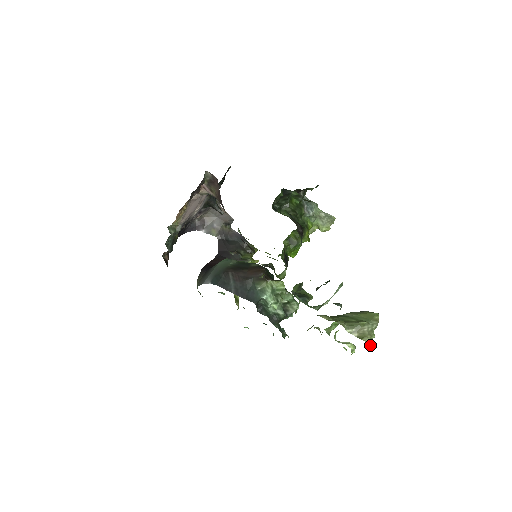
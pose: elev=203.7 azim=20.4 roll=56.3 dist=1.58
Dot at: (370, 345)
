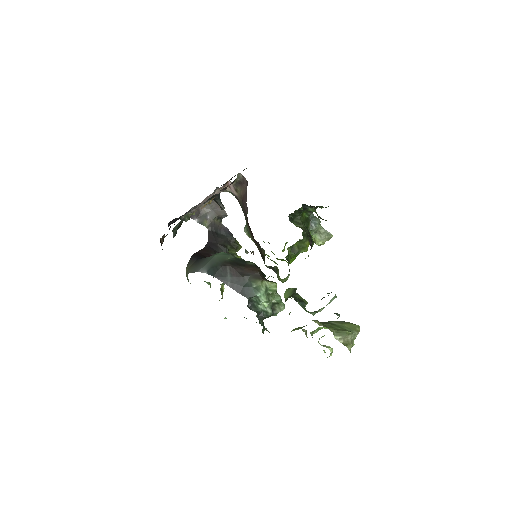
Dot at: (350, 352)
